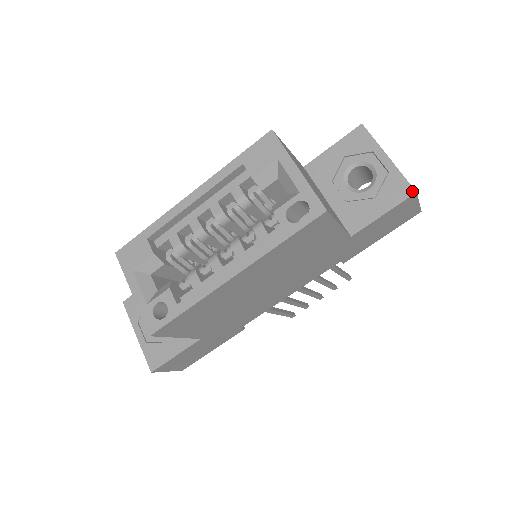
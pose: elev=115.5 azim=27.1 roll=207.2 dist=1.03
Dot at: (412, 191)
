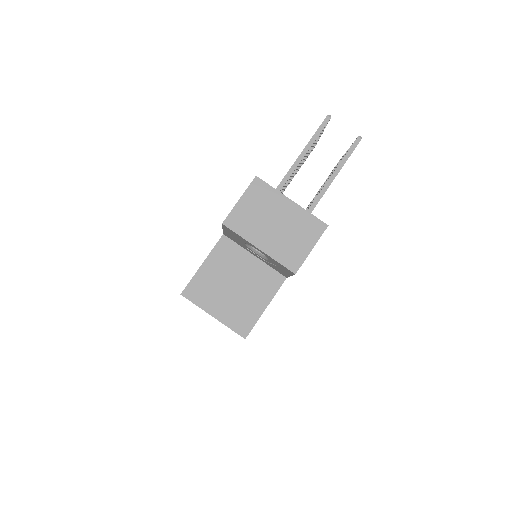
Dot at: (292, 273)
